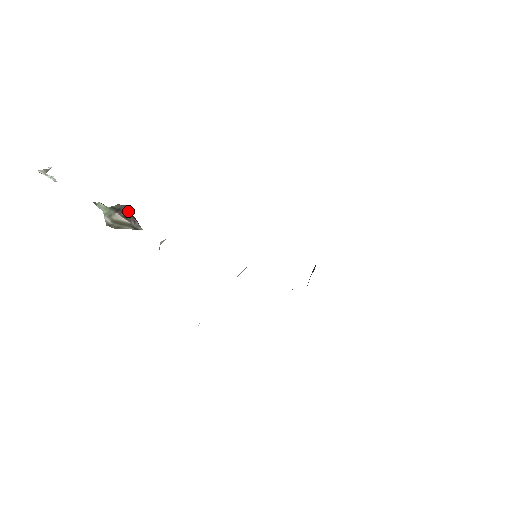
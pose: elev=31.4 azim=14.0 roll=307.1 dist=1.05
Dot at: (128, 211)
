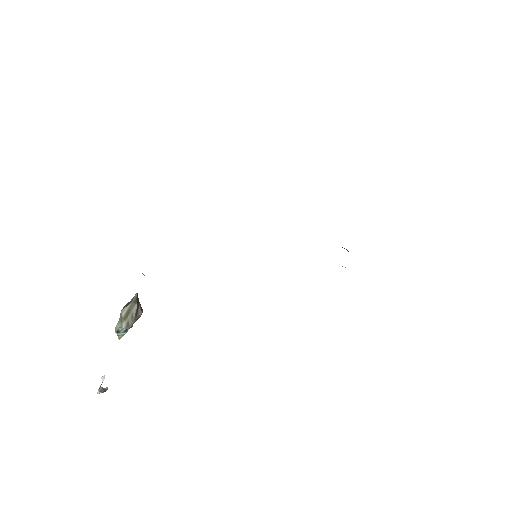
Dot at: (127, 304)
